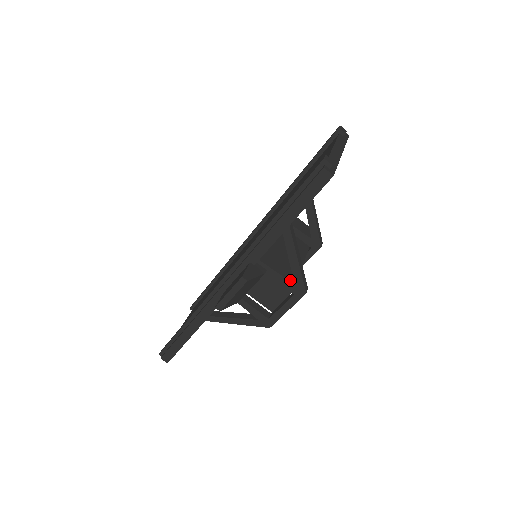
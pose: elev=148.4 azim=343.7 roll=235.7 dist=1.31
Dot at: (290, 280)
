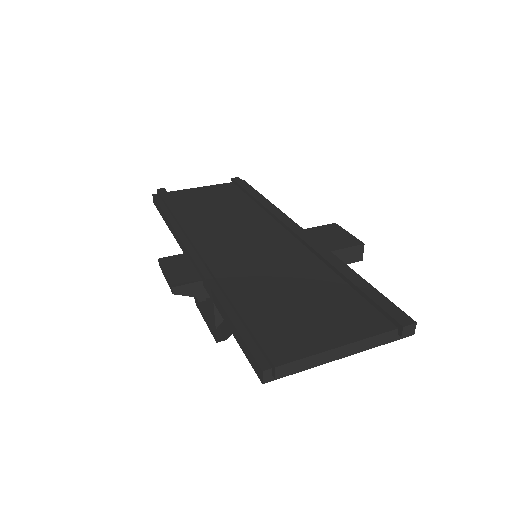
Dot at: (217, 324)
